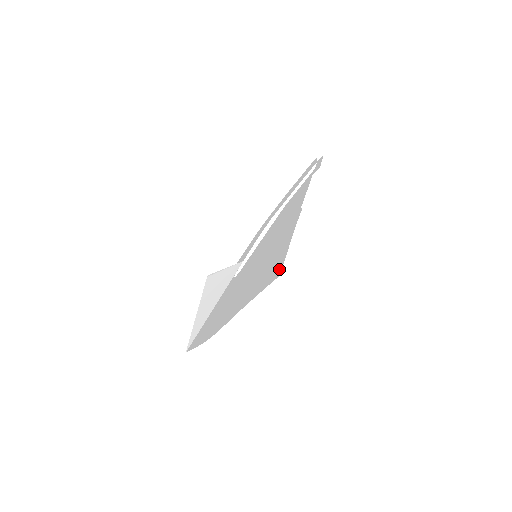
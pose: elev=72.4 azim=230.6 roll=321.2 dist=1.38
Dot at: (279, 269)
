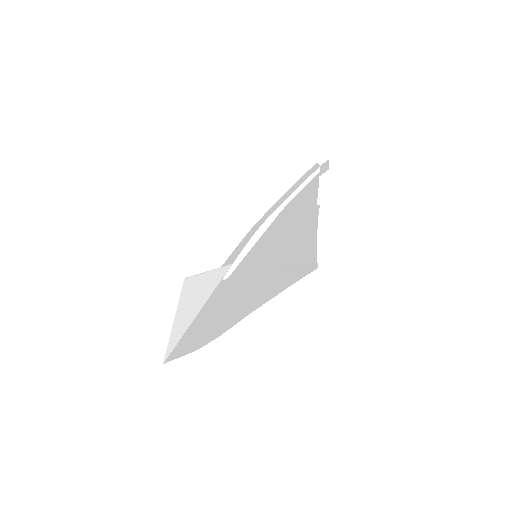
Dot at: (312, 262)
